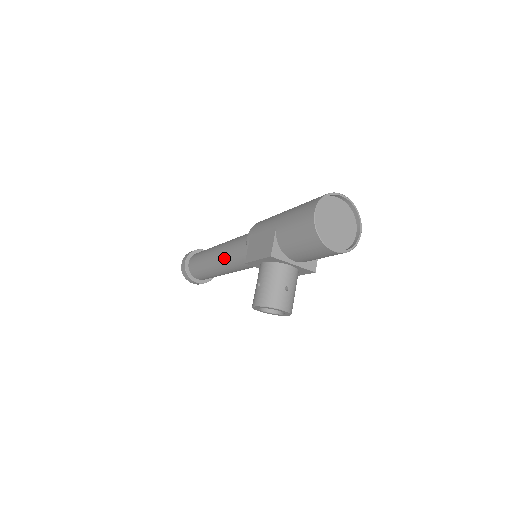
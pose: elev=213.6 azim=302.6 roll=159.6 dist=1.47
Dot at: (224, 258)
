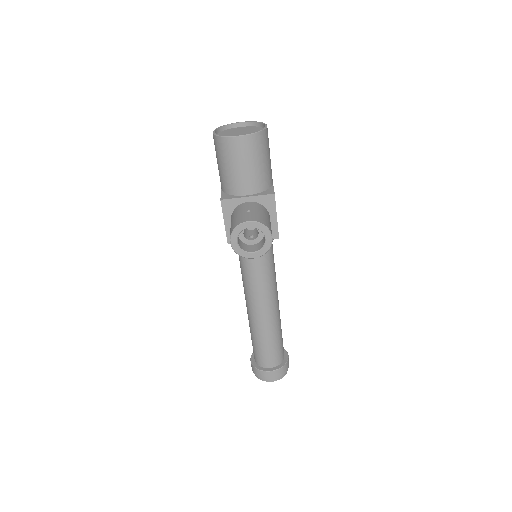
Dot at: (246, 292)
